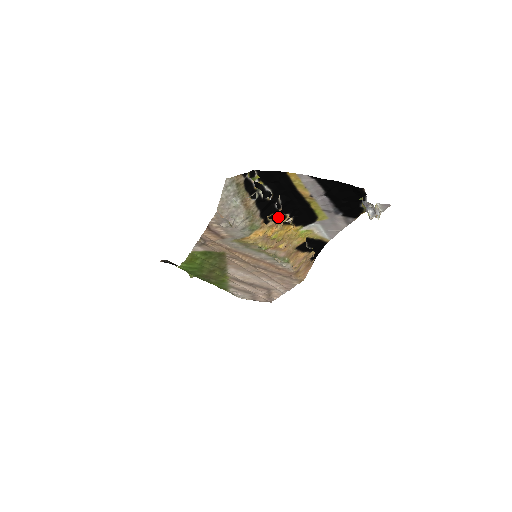
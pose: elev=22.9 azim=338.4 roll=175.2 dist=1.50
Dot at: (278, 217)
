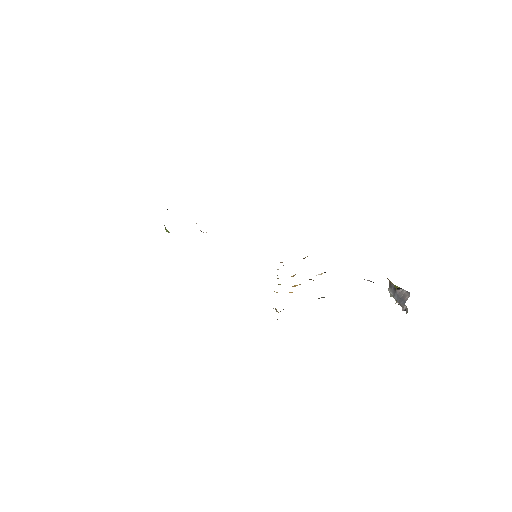
Dot at: occluded
